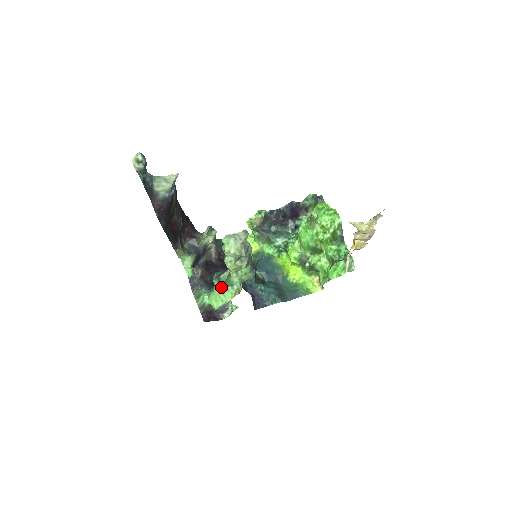
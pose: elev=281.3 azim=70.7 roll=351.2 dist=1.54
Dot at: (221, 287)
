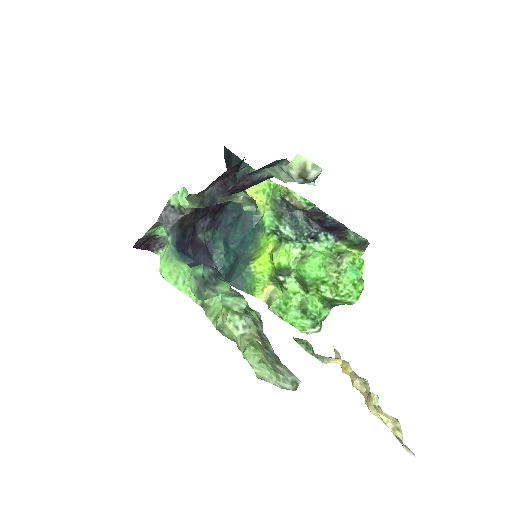
Dot at: (192, 290)
